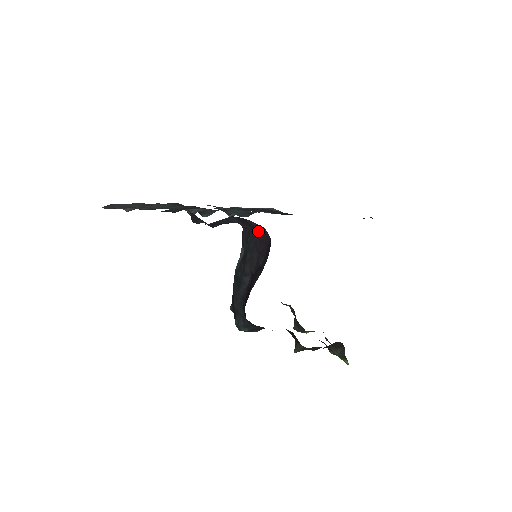
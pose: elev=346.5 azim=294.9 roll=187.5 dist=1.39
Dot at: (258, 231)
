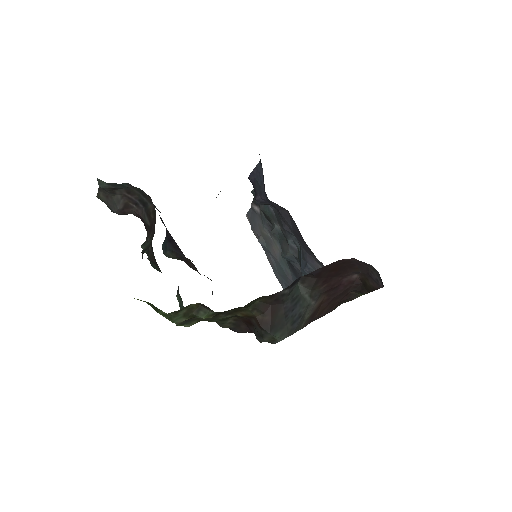
Dot at: occluded
